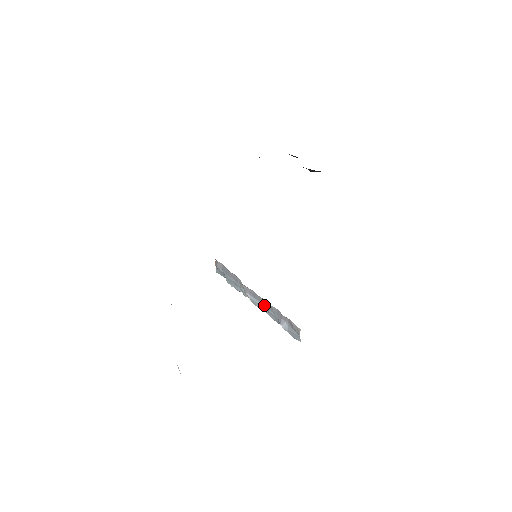
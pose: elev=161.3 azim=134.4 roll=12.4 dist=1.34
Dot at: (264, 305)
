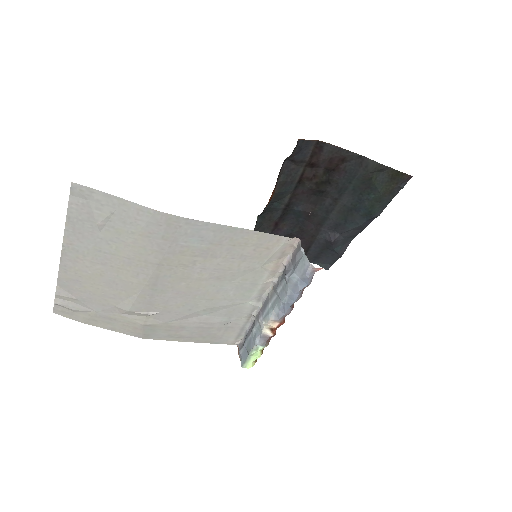
Dot at: (274, 297)
